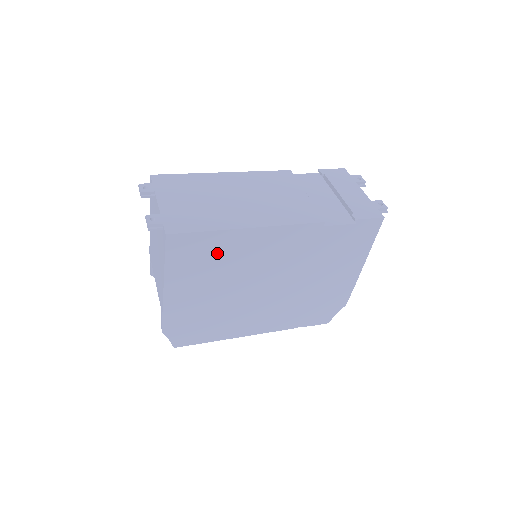
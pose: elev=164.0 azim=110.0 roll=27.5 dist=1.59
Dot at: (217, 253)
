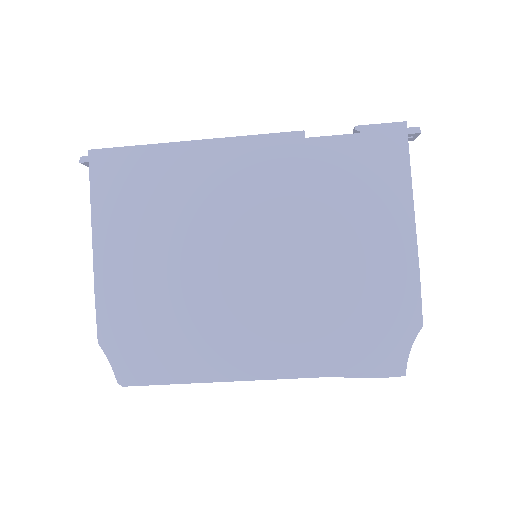
Dot at: (157, 183)
